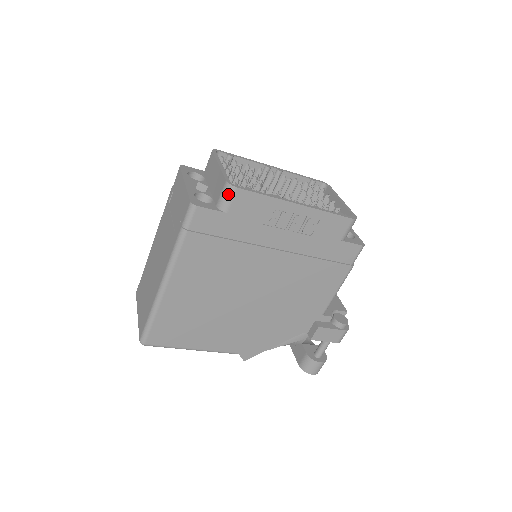
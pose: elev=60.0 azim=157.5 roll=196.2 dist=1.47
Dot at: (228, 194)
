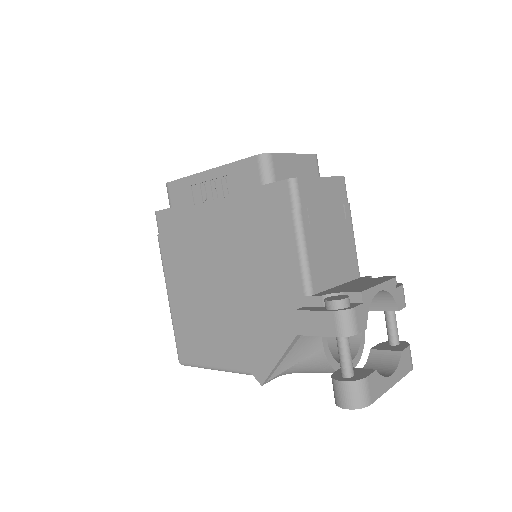
Dot at: (167, 192)
